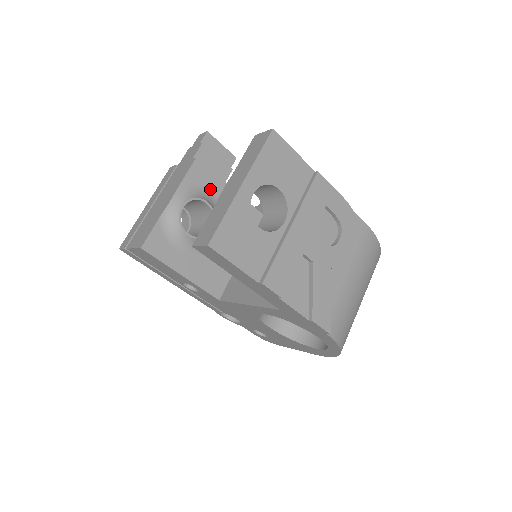
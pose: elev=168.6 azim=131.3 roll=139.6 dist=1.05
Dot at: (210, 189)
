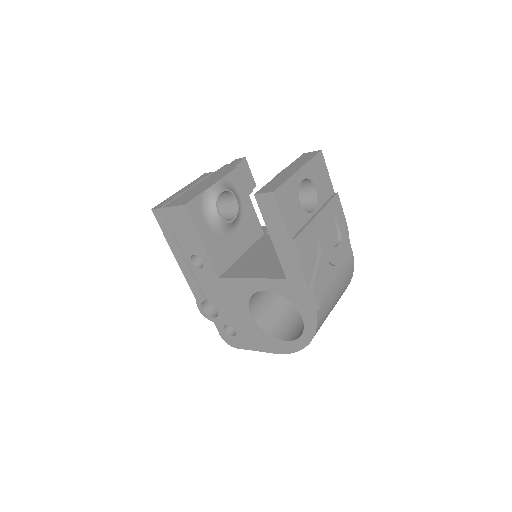
Dot at: (239, 193)
